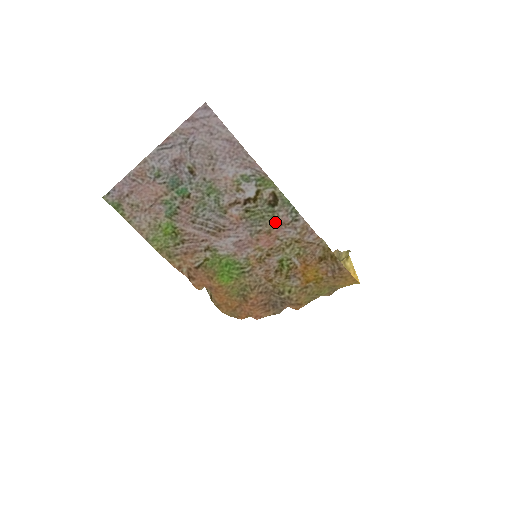
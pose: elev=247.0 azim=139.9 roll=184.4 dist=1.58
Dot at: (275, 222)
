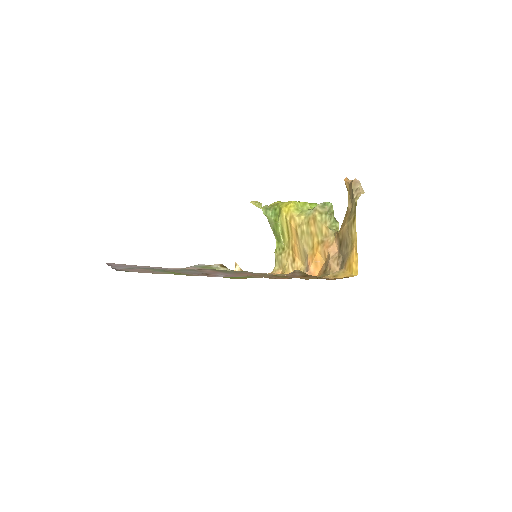
Dot at: occluded
